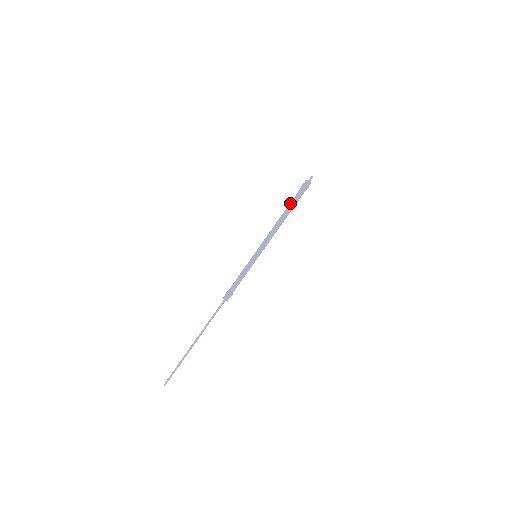
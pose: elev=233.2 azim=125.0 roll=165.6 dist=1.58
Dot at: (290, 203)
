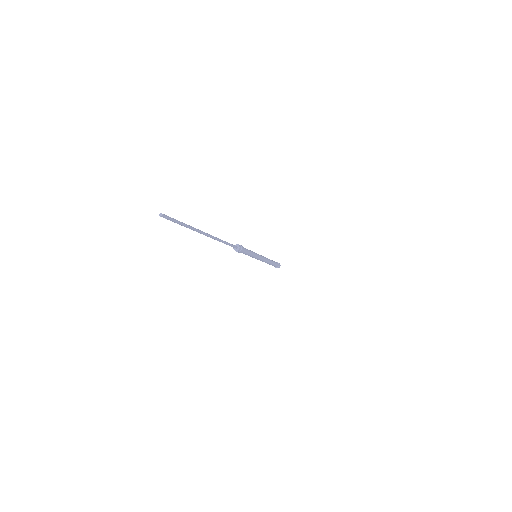
Dot at: (272, 260)
